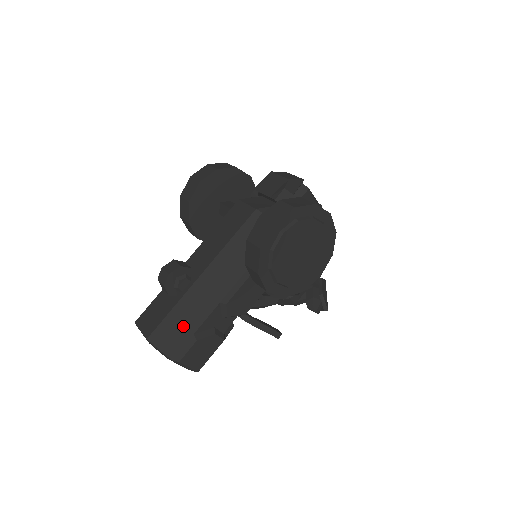
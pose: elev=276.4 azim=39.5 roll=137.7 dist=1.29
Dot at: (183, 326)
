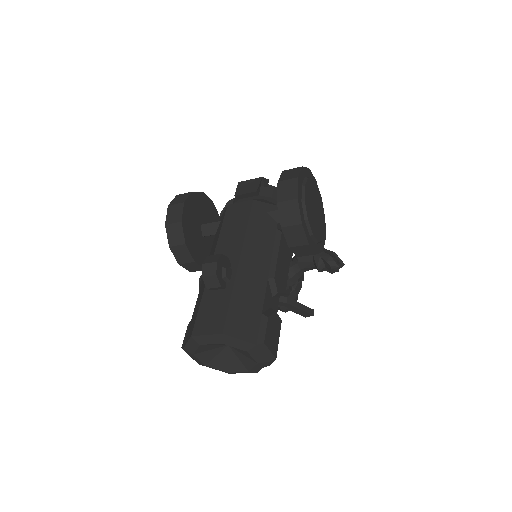
Dot at: (249, 309)
